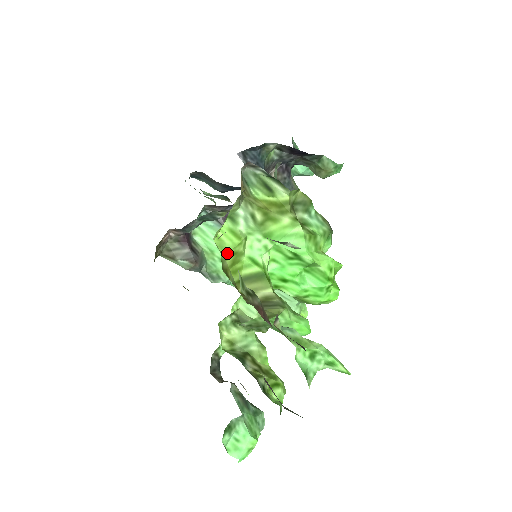
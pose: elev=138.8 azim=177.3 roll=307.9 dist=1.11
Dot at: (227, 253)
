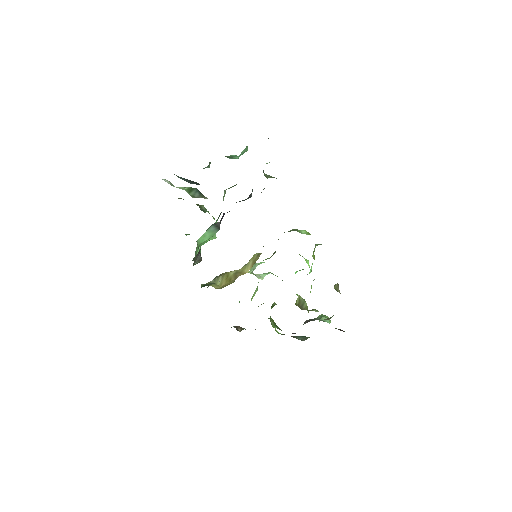
Dot at: occluded
